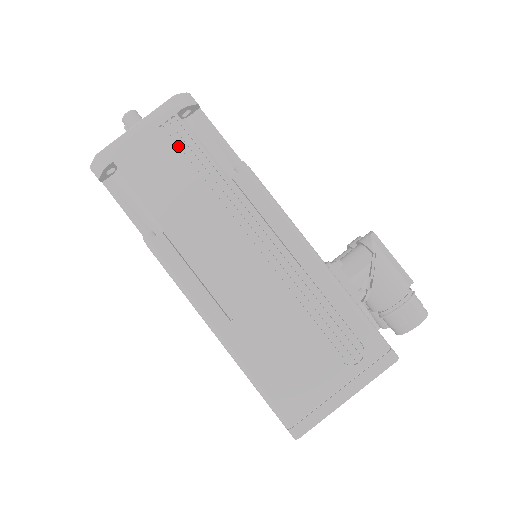
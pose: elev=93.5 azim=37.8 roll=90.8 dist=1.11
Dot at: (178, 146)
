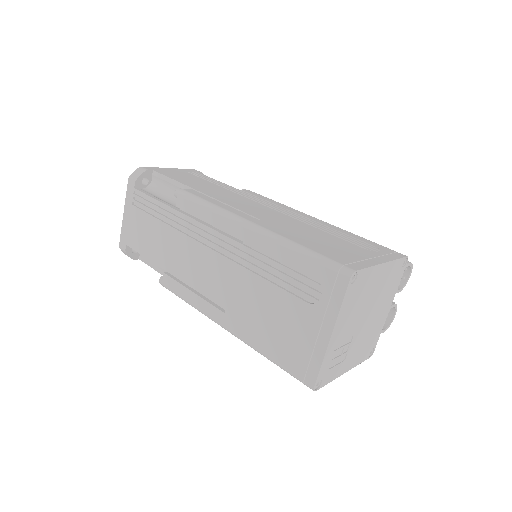
Dot at: occluded
